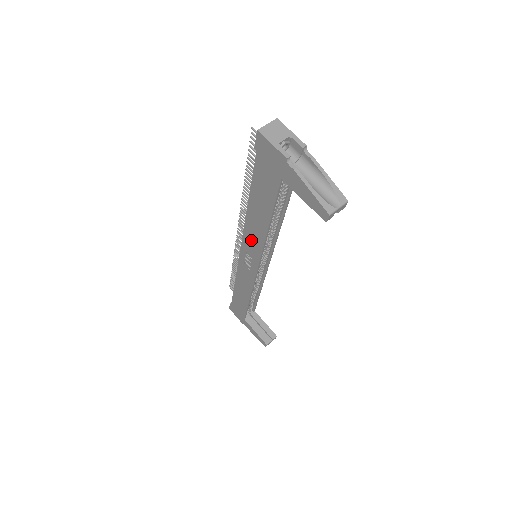
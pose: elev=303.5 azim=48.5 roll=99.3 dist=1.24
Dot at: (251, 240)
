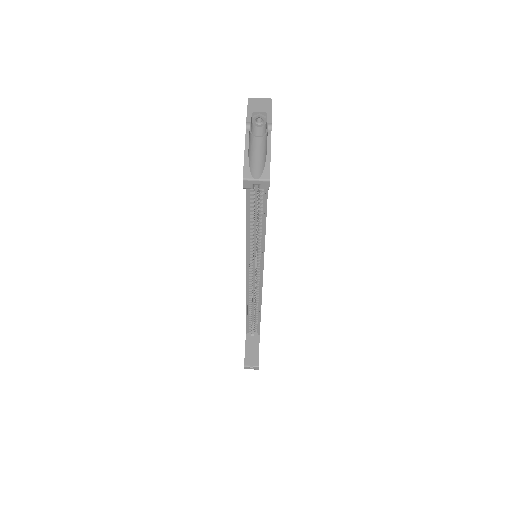
Dot at: occluded
